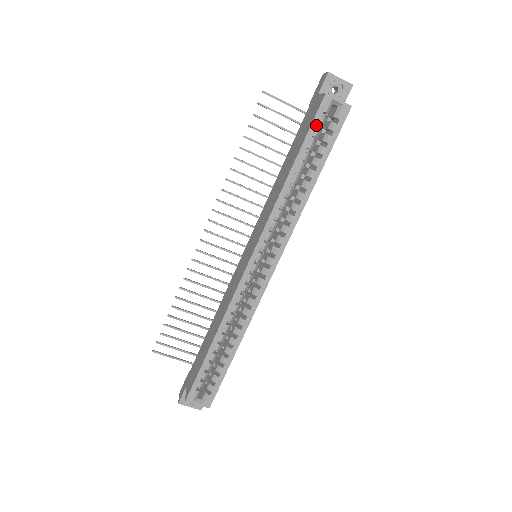
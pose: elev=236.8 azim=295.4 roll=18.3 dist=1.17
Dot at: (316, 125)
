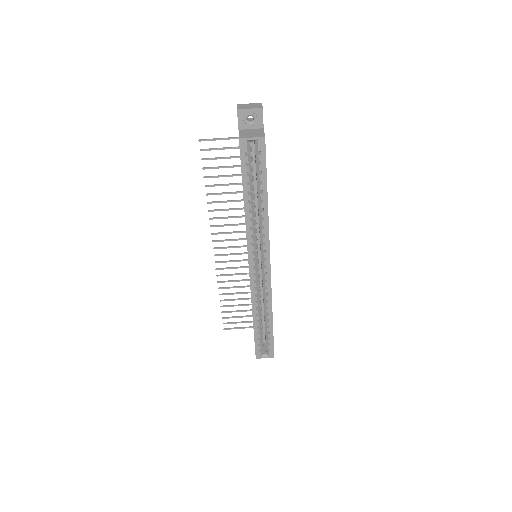
Dot at: (245, 164)
